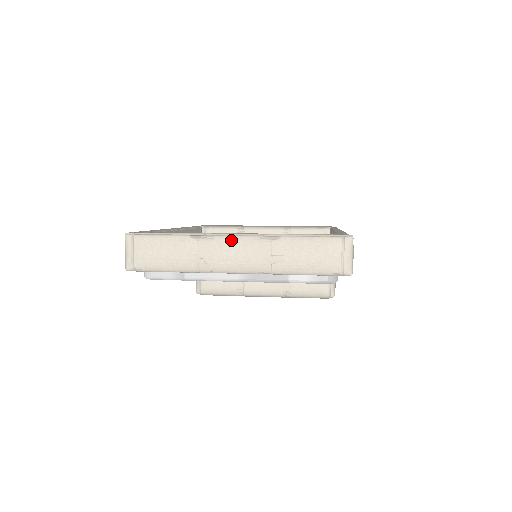
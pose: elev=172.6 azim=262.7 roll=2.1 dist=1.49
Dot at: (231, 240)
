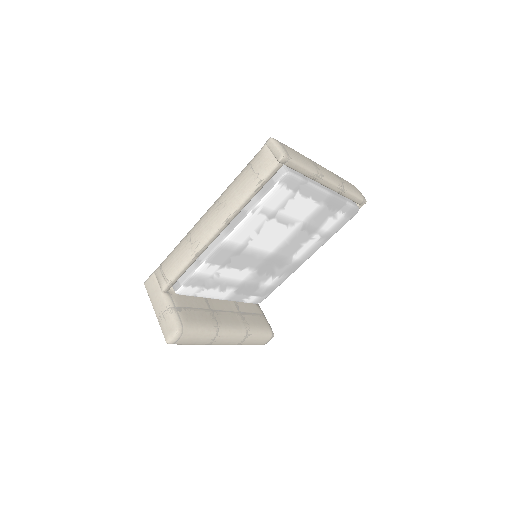
Dot at: (320, 165)
